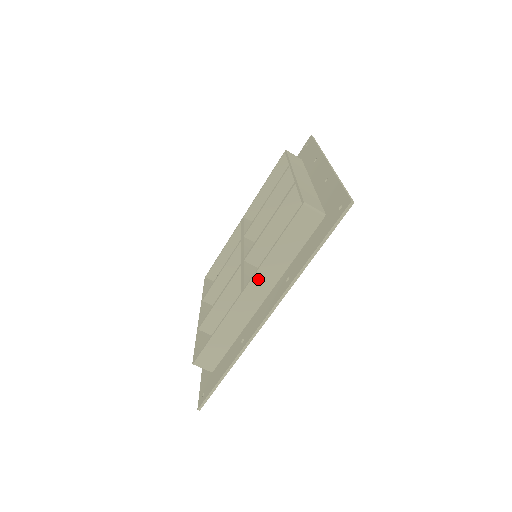
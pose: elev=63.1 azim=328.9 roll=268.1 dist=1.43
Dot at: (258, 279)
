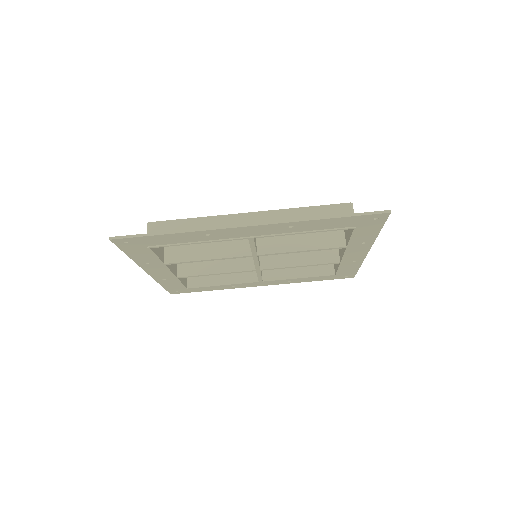
Dot at: (268, 216)
